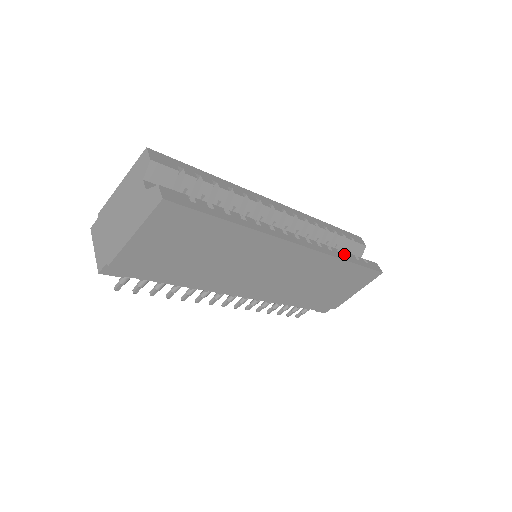
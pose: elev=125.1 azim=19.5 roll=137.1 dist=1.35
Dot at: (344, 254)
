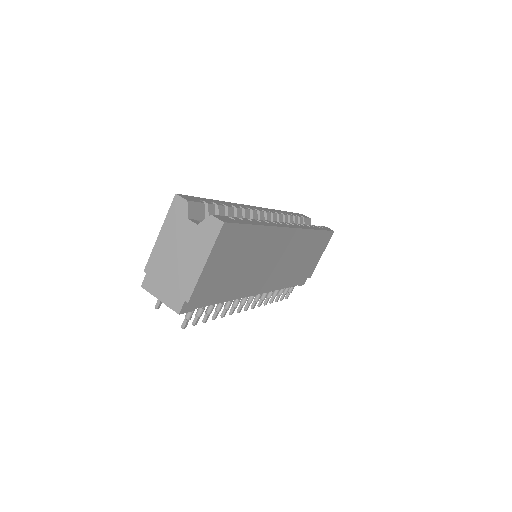
Dot at: (311, 226)
